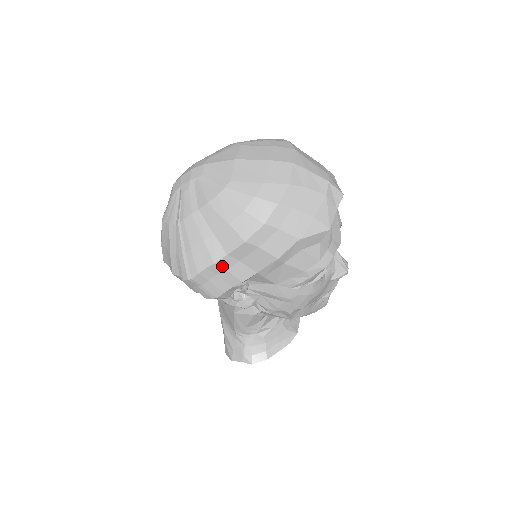
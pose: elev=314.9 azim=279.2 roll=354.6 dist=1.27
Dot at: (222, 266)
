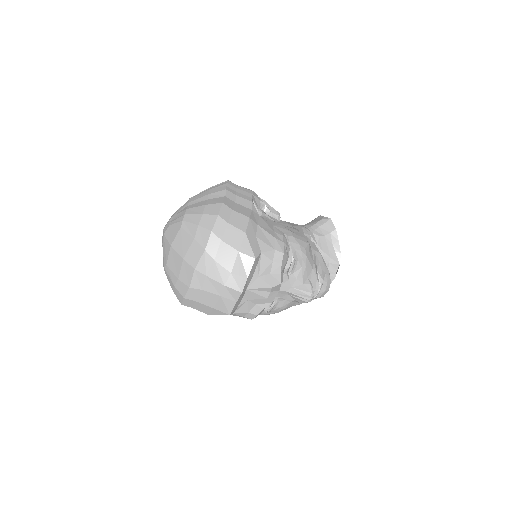
Dot at: occluded
